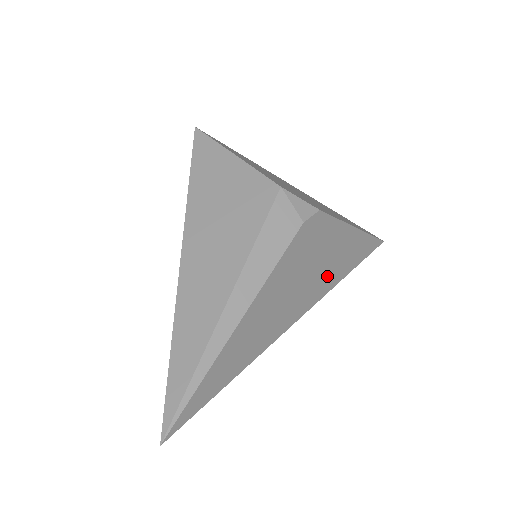
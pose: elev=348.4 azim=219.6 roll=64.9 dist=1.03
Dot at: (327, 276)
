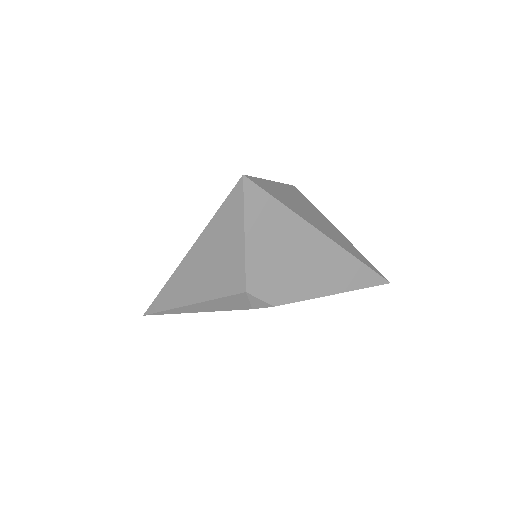
Dot at: occluded
